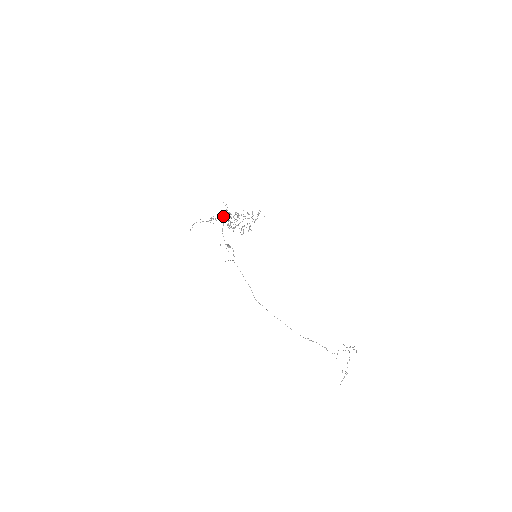
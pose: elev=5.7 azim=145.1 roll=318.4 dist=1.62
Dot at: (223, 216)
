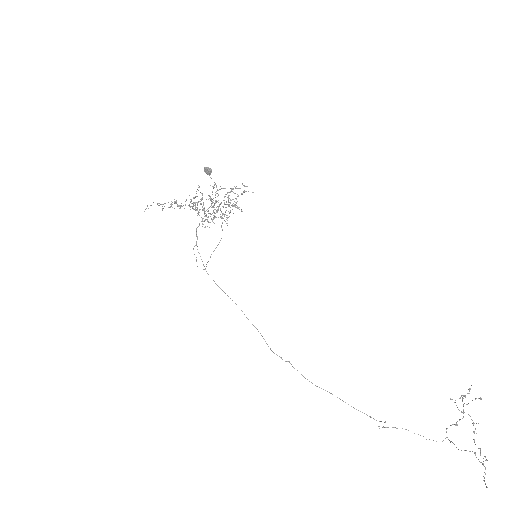
Dot at: (193, 202)
